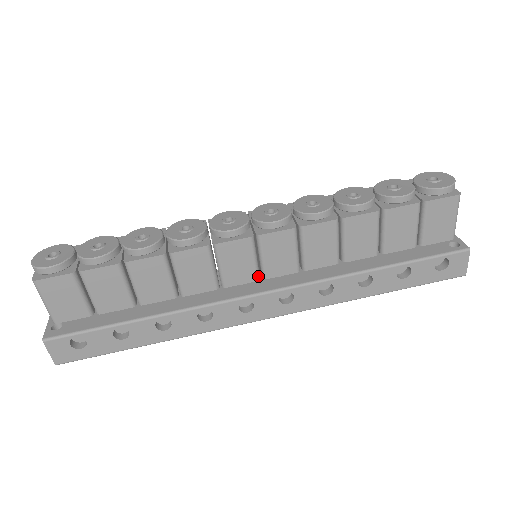
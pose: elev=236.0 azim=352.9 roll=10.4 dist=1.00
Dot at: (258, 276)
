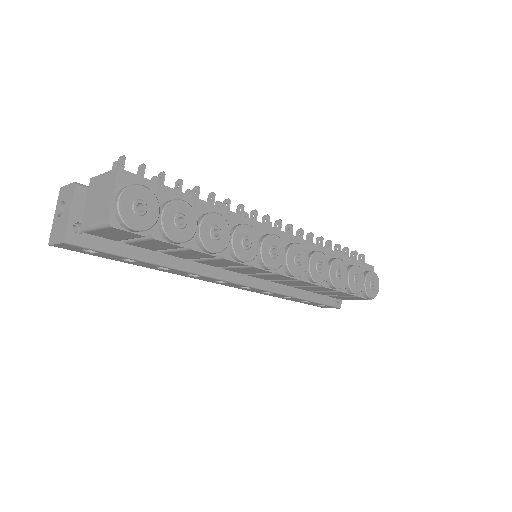
Dot at: (246, 273)
